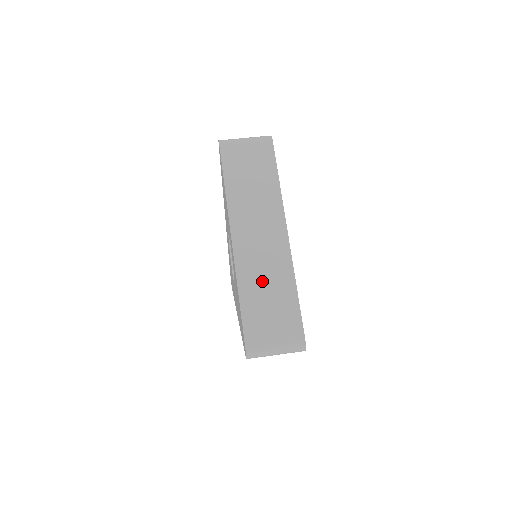
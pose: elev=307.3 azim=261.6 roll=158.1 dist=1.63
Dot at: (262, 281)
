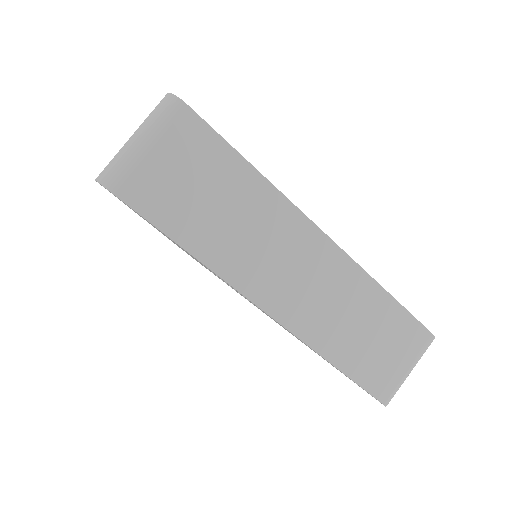
Dot at: (345, 324)
